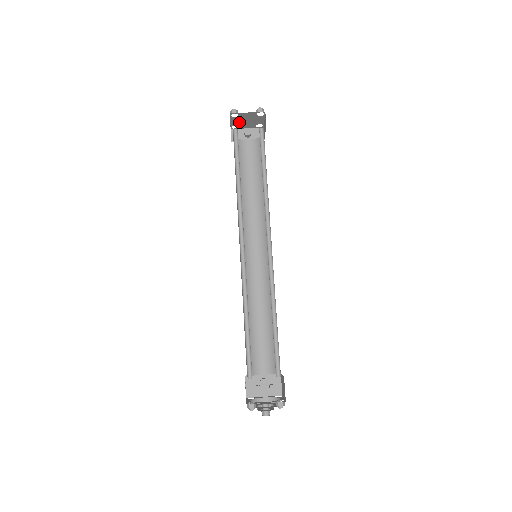
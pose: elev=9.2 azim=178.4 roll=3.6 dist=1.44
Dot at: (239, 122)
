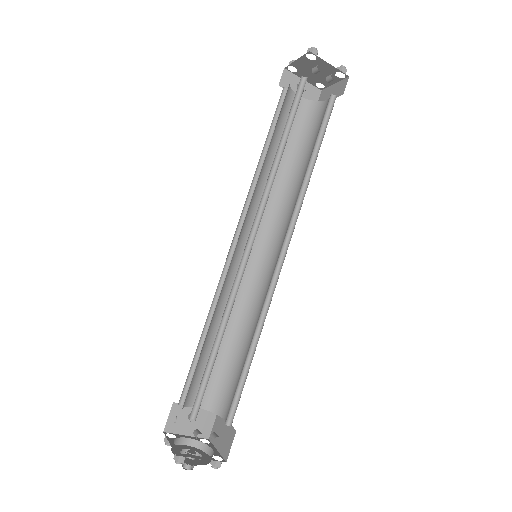
Dot at: (304, 67)
